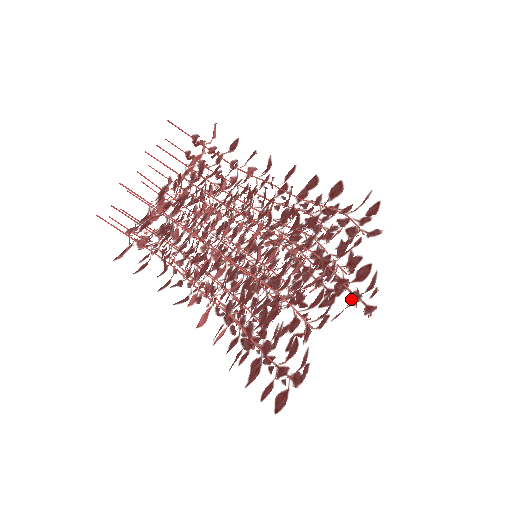
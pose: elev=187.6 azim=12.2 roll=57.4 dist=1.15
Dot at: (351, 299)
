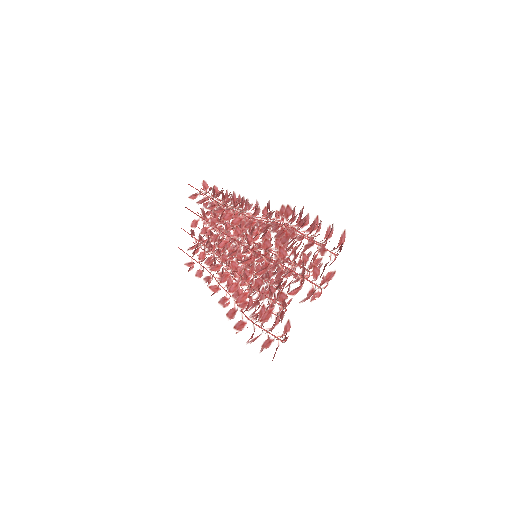
Dot at: (301, 287)
